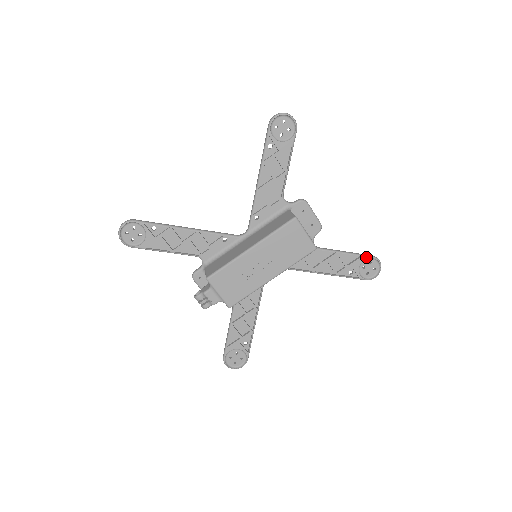
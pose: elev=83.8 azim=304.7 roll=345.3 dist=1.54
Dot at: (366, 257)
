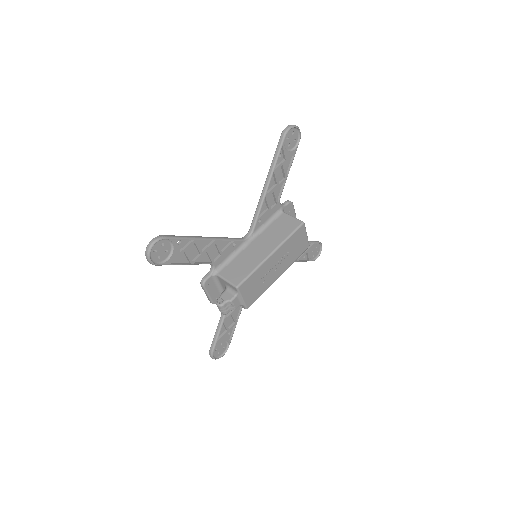
Dot at: (316, 243)
